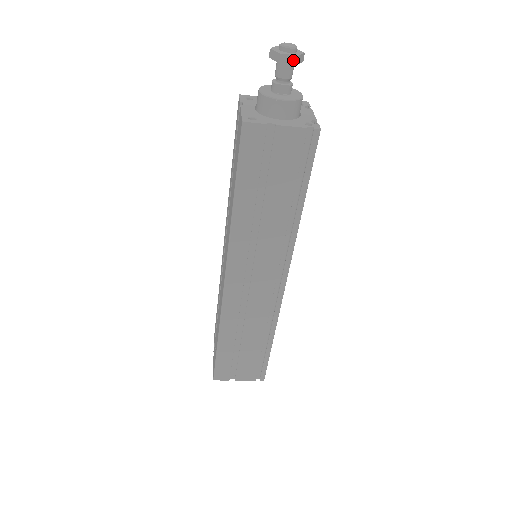
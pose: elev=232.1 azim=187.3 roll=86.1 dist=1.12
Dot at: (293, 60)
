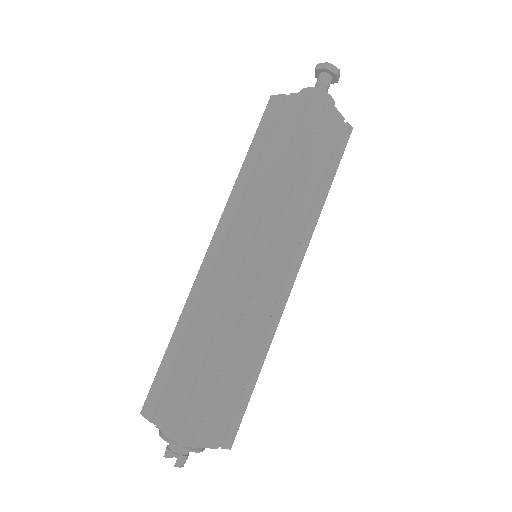
Dot at: (324, 66)
